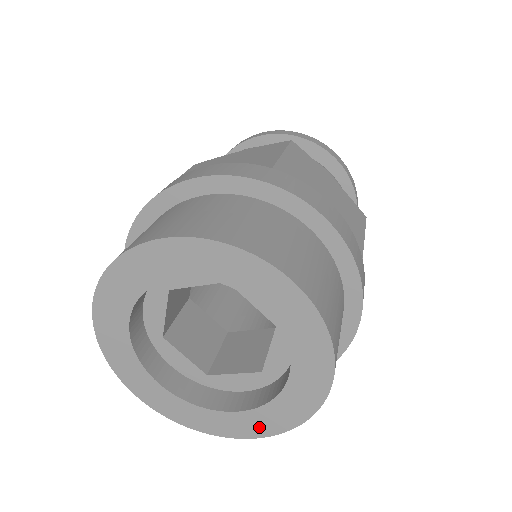
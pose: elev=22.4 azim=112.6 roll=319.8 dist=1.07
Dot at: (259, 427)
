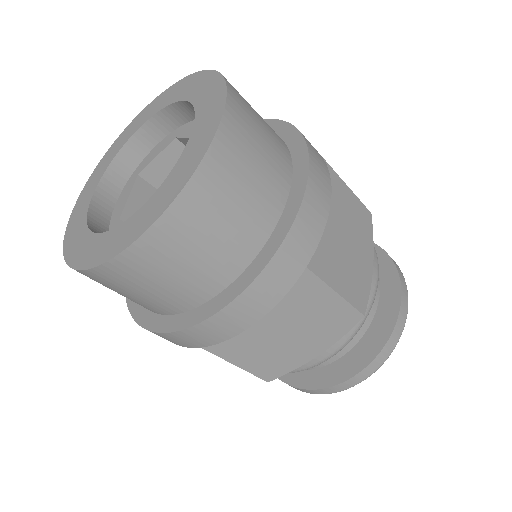
Dot at: (157, 208)
